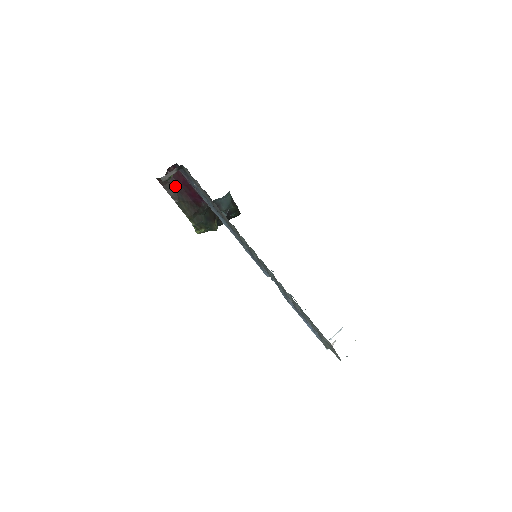
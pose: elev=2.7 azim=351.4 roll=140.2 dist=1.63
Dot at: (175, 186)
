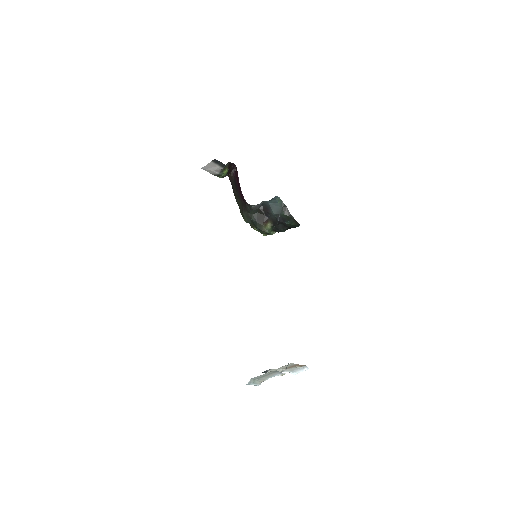
Dot at: (236, 184)
